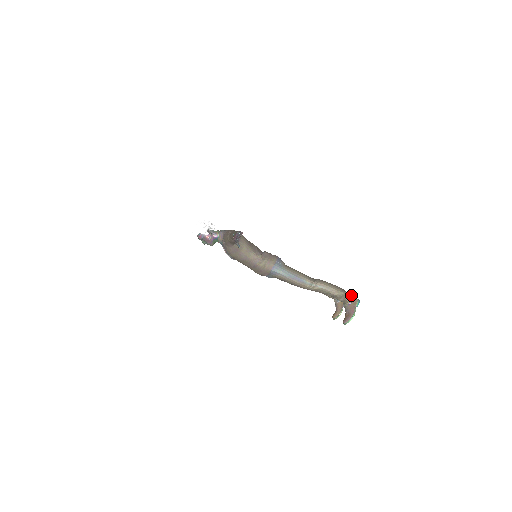
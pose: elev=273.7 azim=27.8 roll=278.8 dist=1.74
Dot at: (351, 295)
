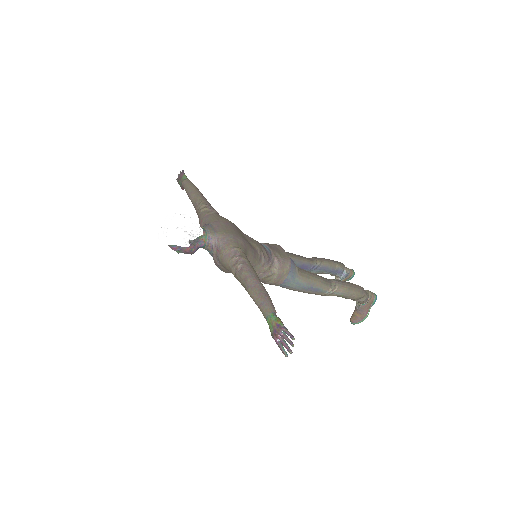
Dot at: (369, 292)
